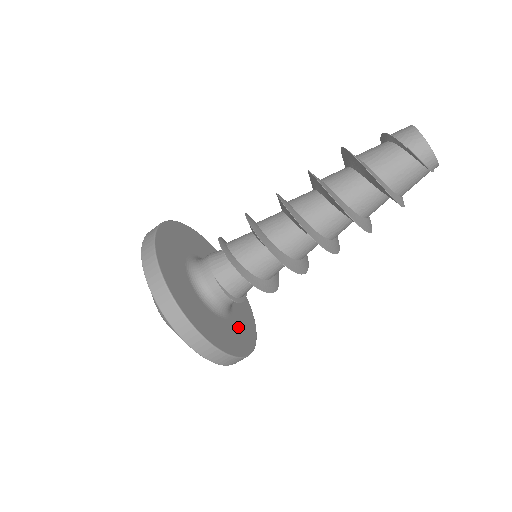
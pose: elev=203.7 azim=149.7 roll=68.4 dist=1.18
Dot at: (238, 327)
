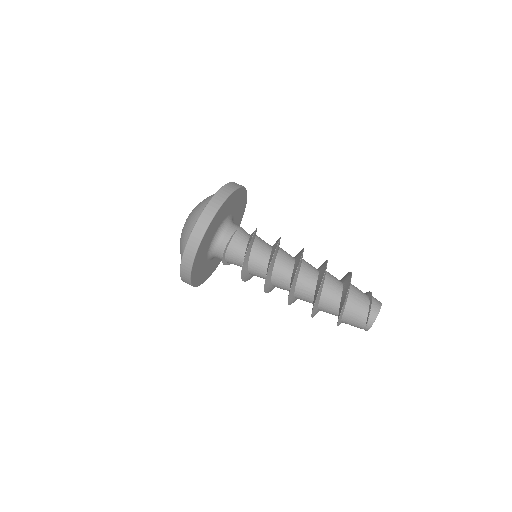
Dot at: (202, 262)
